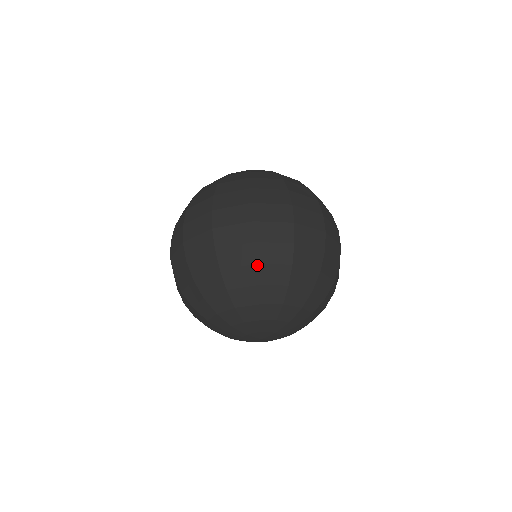
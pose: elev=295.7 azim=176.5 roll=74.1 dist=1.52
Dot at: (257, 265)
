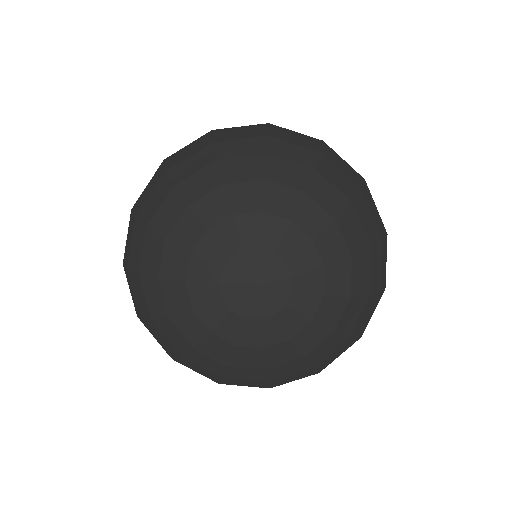
Dot at: (167, 171)
